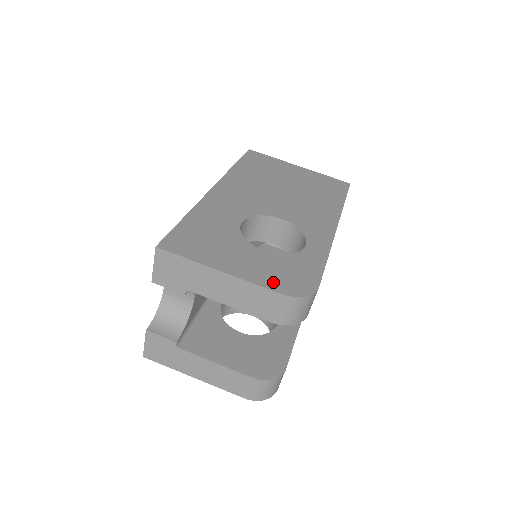
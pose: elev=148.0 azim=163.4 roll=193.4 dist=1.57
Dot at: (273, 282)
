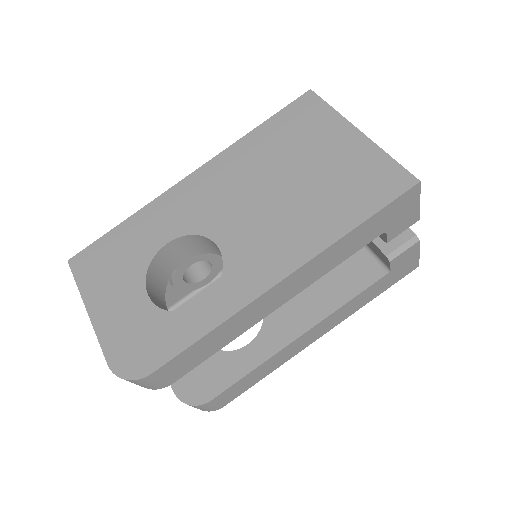
Dot at: (115, 345)
